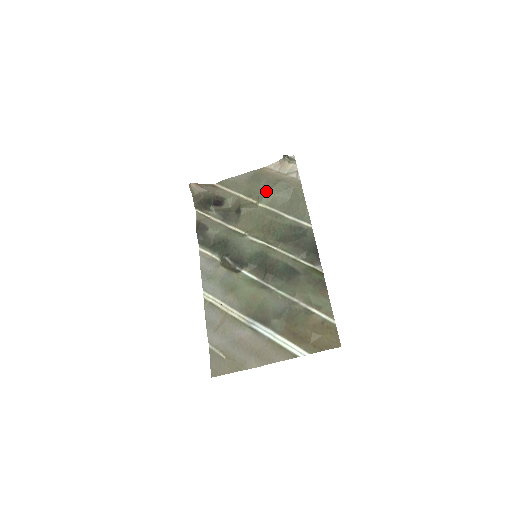
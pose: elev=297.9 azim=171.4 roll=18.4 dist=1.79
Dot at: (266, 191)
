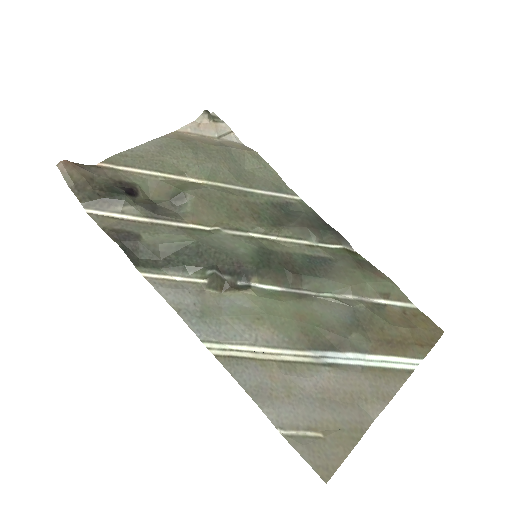
Dot at: (209, 161)
